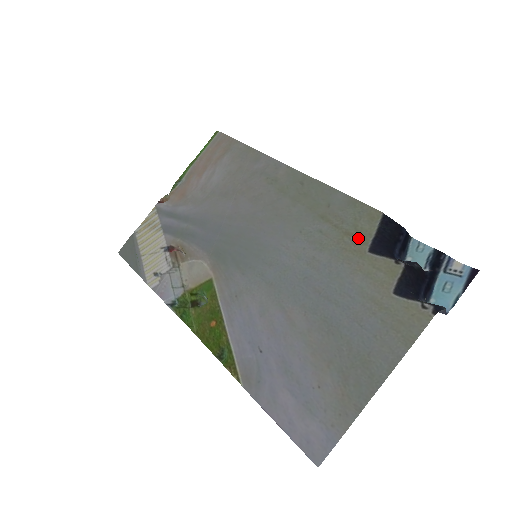
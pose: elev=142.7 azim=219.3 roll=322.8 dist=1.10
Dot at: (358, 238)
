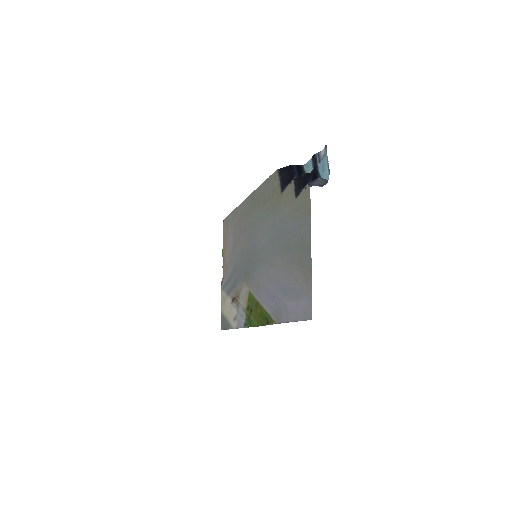
Dot at: (276, 193)
